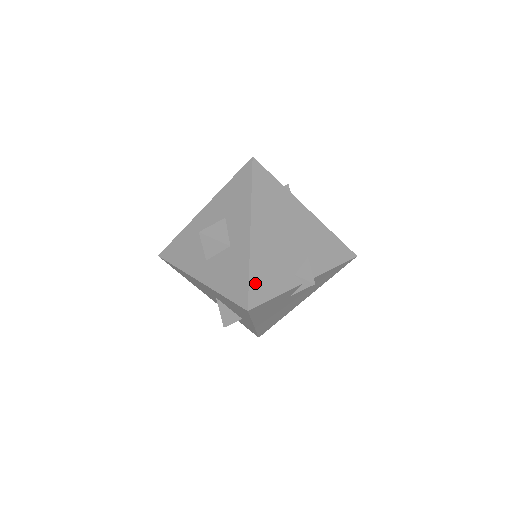
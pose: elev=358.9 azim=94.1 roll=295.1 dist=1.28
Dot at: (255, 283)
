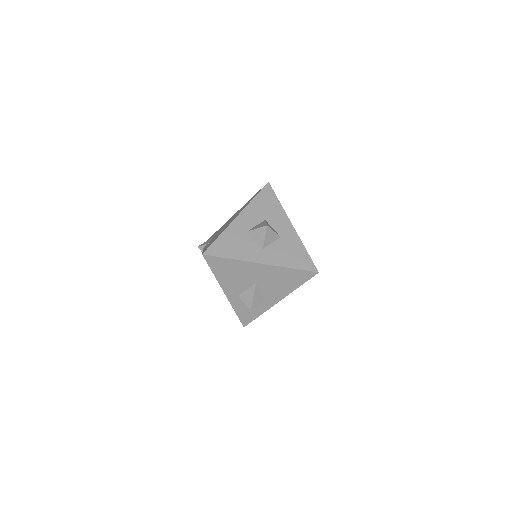
Dot at: (310, 257)
